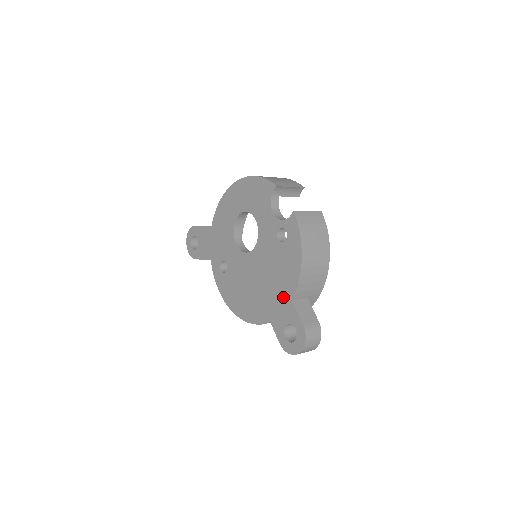
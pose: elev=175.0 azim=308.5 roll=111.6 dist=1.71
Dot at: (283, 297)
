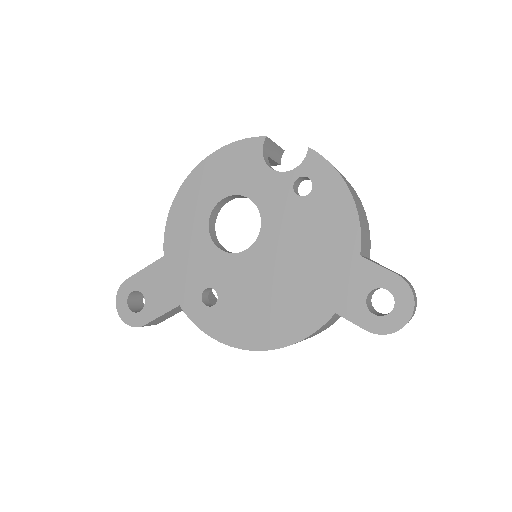
Dot at: (343, 262)
